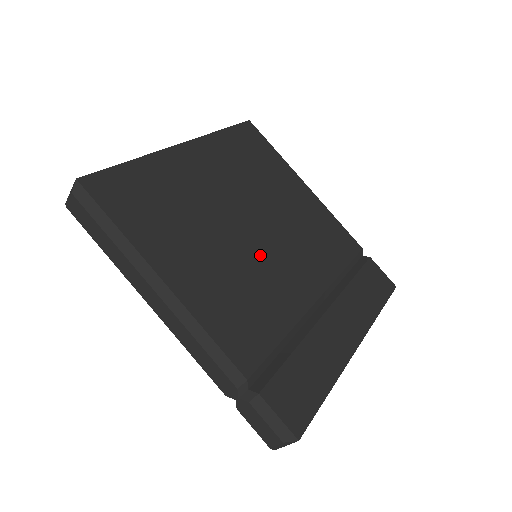
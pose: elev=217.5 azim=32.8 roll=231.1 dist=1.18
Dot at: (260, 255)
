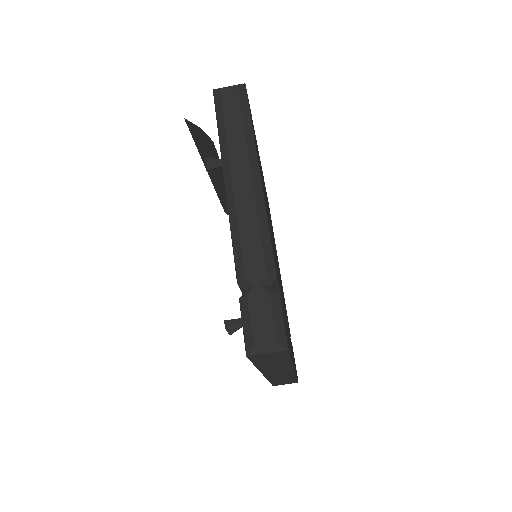
Dot at: occluded
